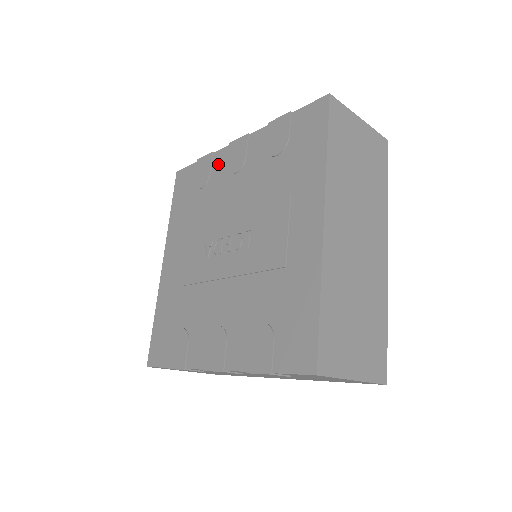
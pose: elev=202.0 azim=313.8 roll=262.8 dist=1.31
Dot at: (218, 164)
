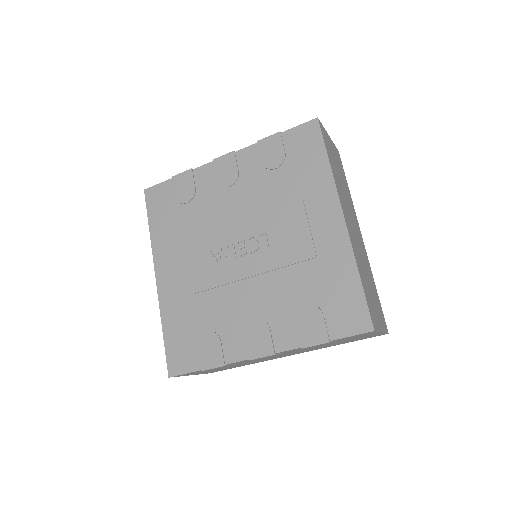
Dot at: (203, 179)
